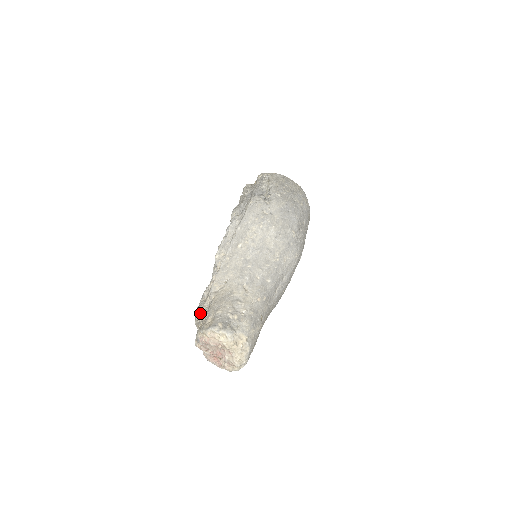
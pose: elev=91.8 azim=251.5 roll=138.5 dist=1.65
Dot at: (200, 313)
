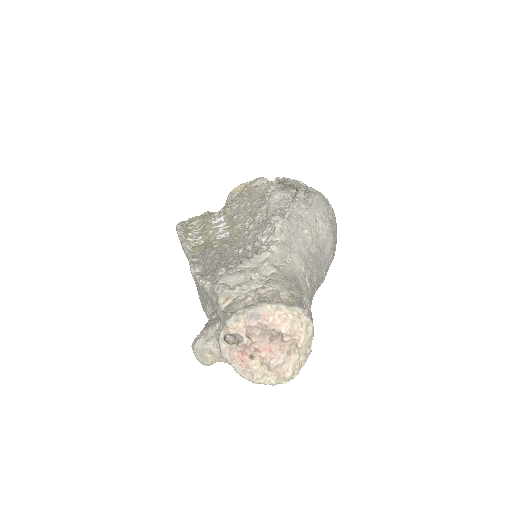
Dot at: (242, 281)
